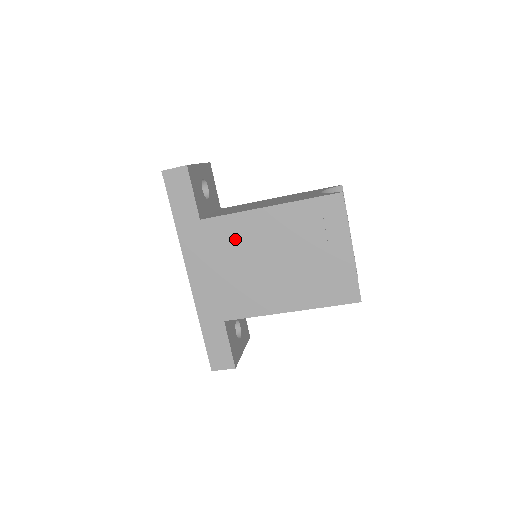
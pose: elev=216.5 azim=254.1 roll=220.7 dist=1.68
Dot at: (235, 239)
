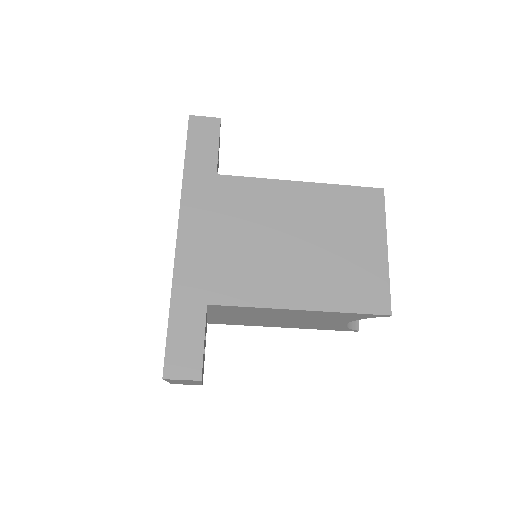
Dot at: (253, 205)
